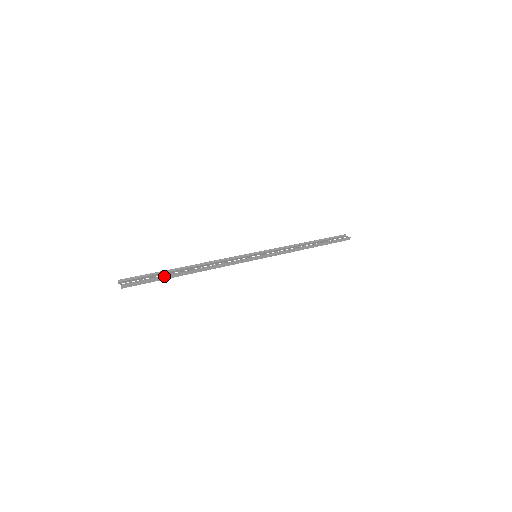
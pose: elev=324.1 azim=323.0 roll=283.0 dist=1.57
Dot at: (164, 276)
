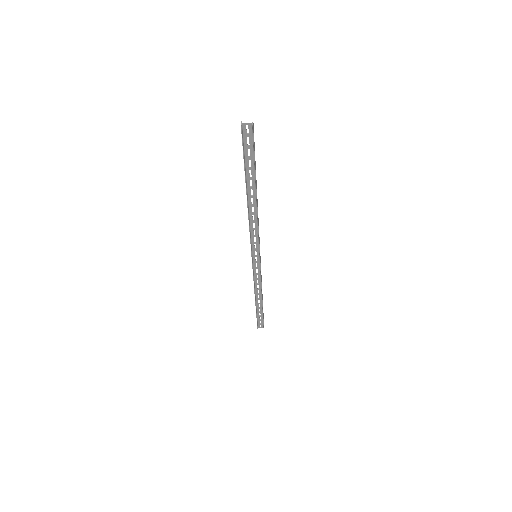
Dot at: (255, 167)
